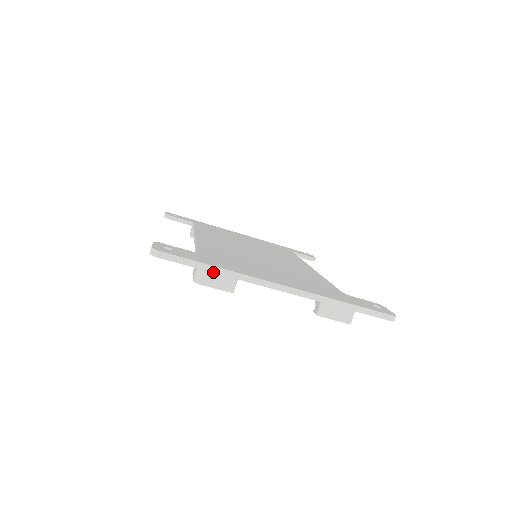
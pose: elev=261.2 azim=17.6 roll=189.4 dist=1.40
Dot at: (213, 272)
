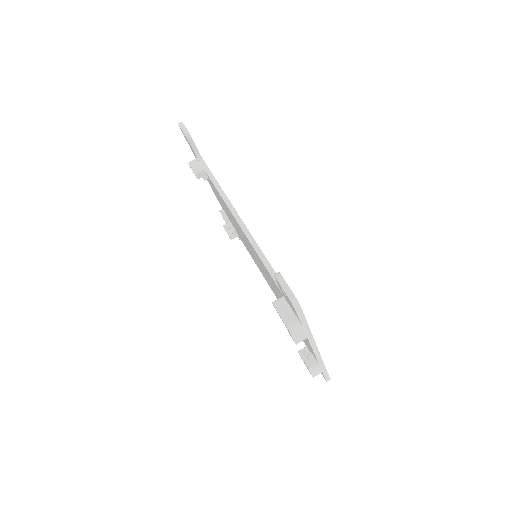
Dot at: (304, 330)
